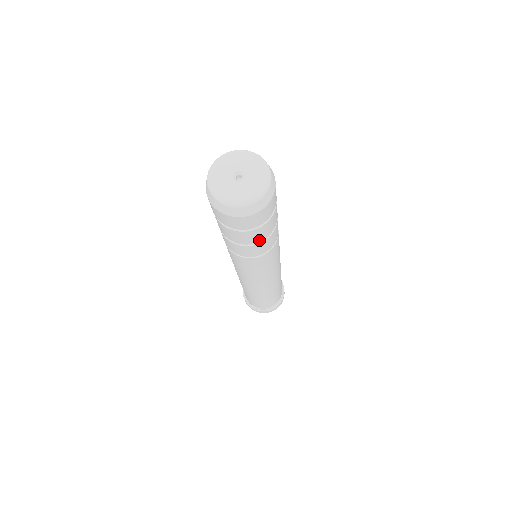
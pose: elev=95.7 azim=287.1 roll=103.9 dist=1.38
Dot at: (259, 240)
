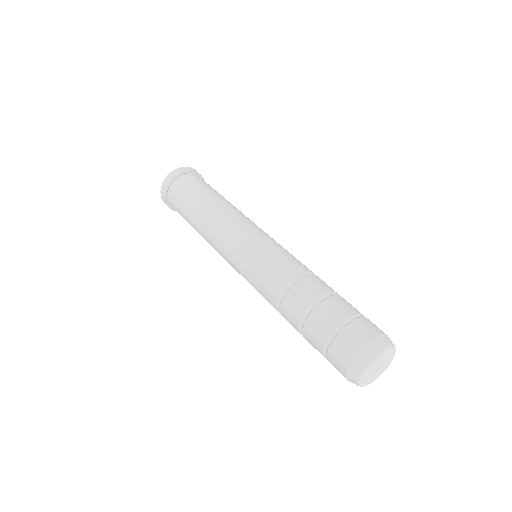
Dot at: occluded
